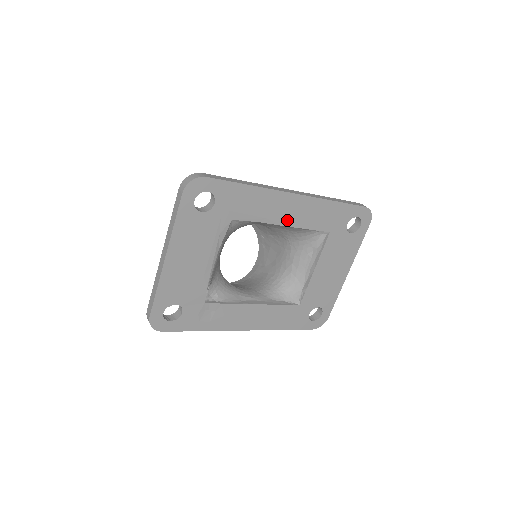
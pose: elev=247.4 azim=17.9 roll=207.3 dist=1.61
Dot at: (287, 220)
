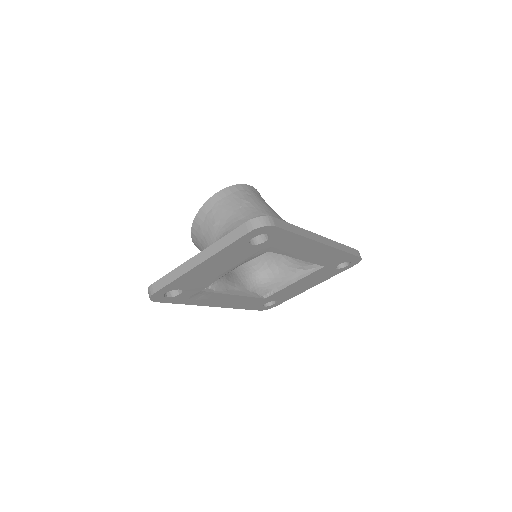
Dot at: (304, 257)
